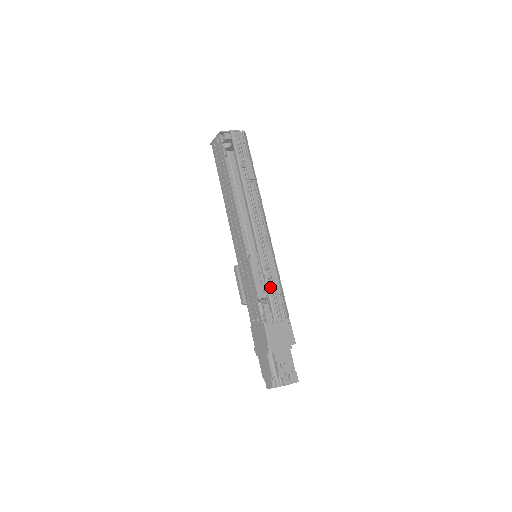
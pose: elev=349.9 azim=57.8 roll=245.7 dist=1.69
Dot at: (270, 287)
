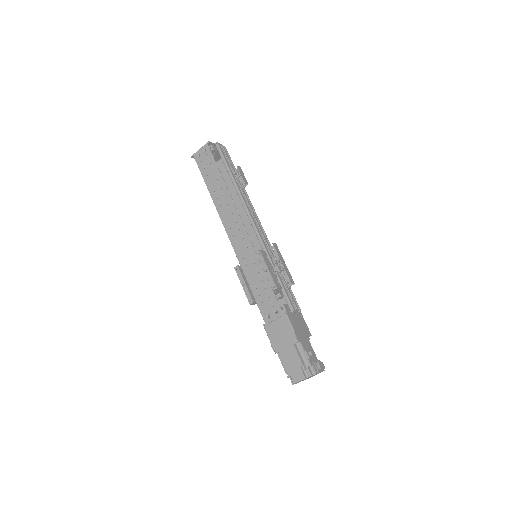
Dot at: (281, 280)
